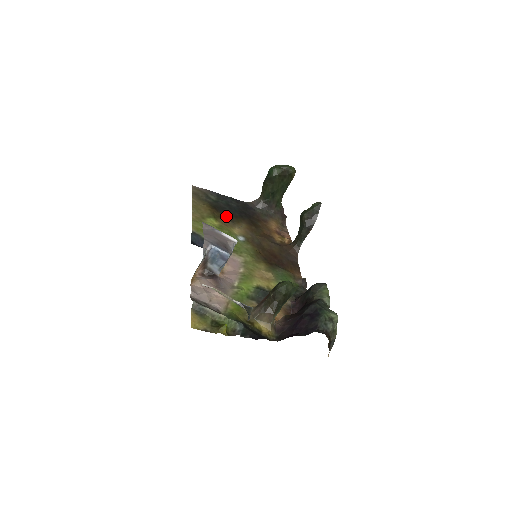
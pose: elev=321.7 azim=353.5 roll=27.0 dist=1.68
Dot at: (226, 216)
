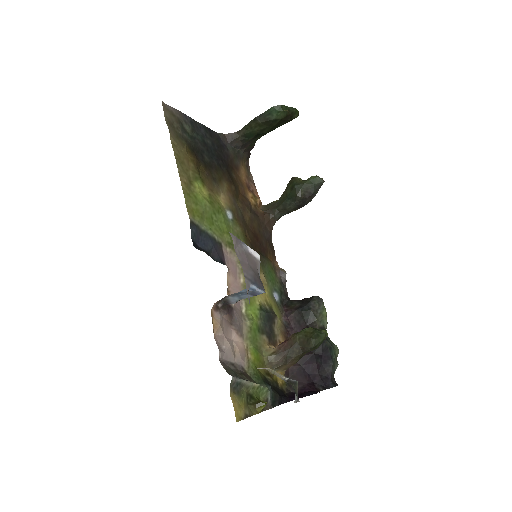
Dot at: (208, 170)
